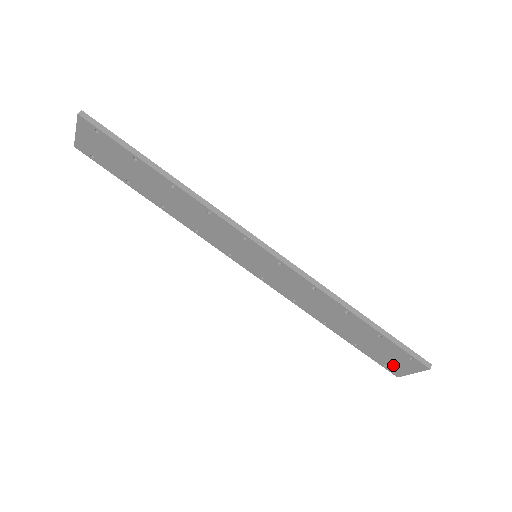
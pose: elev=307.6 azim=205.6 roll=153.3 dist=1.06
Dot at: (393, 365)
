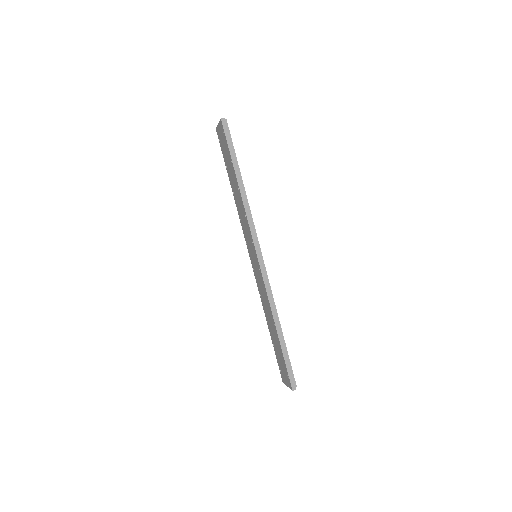
Dot at: (283, 373)
